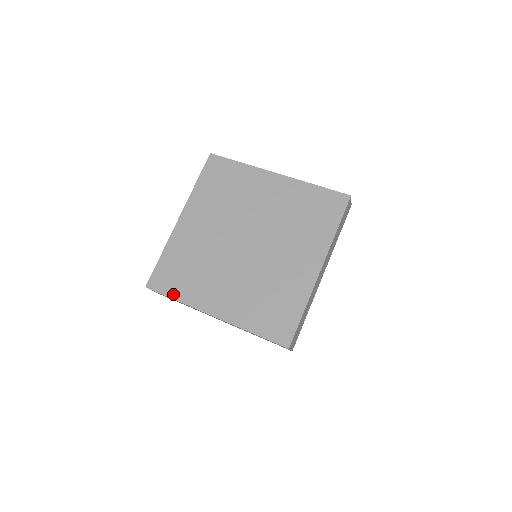
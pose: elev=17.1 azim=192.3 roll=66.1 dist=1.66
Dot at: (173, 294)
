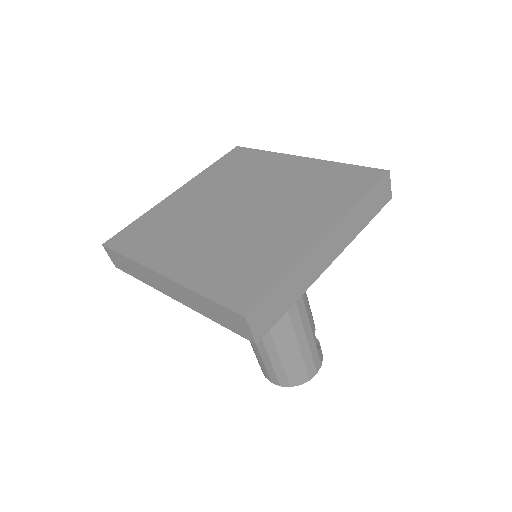
Dot at: (128, 251)
